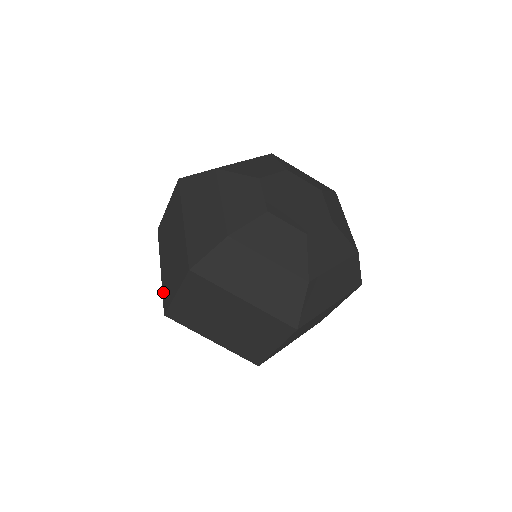
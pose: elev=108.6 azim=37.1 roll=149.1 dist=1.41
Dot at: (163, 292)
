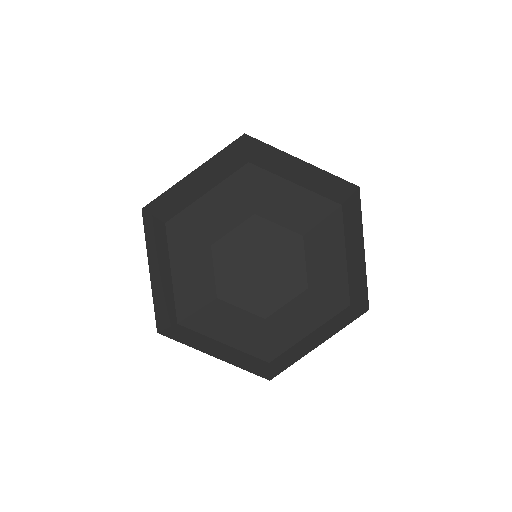
Dot at: occluded
